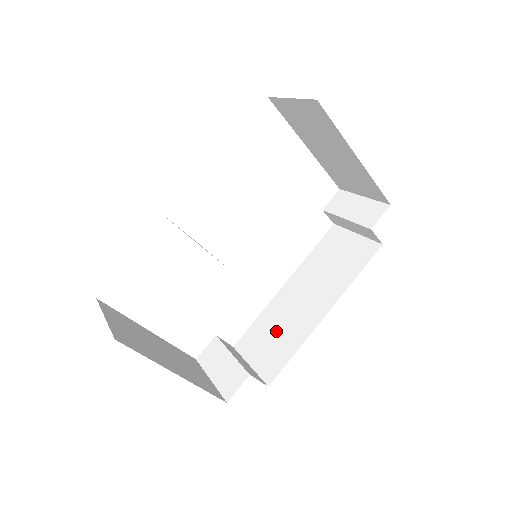
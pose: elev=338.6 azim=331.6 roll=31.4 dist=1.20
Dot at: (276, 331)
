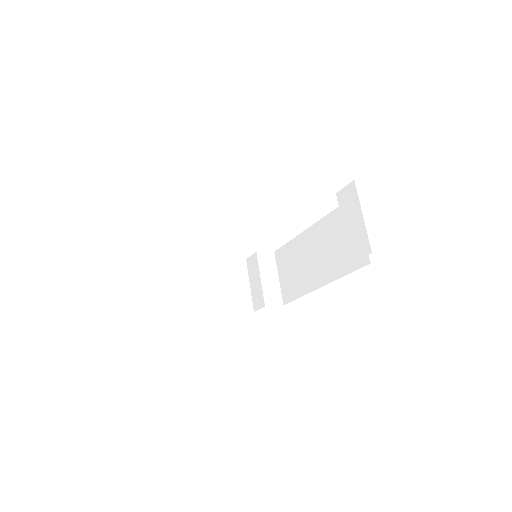
Dot at: (295, 267)
